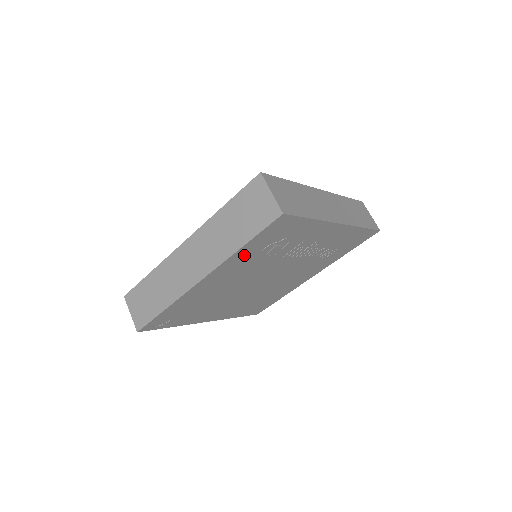
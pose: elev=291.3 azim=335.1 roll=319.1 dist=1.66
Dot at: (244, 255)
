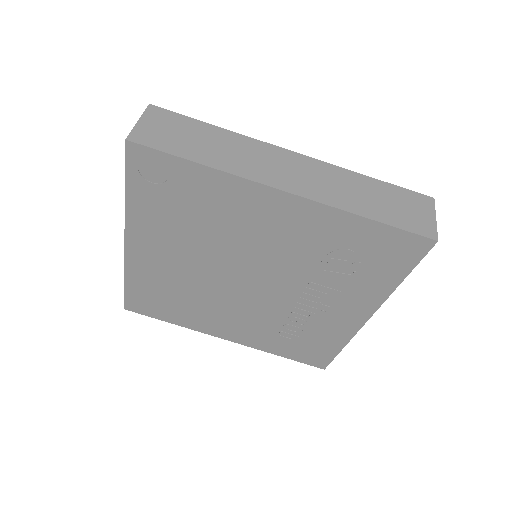
Dot at: (340, 229)
